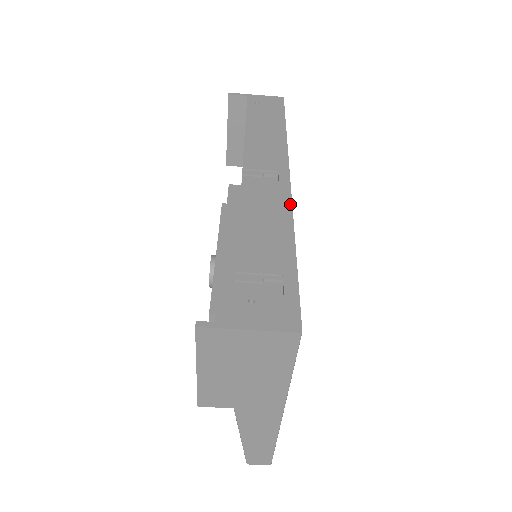
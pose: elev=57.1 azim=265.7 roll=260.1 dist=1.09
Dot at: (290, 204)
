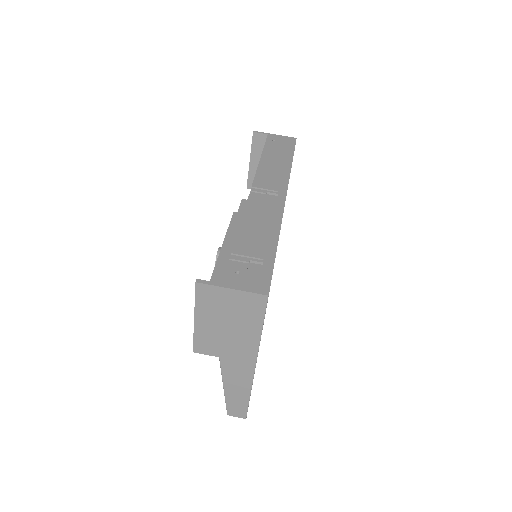
Dot at: (281, 214)
